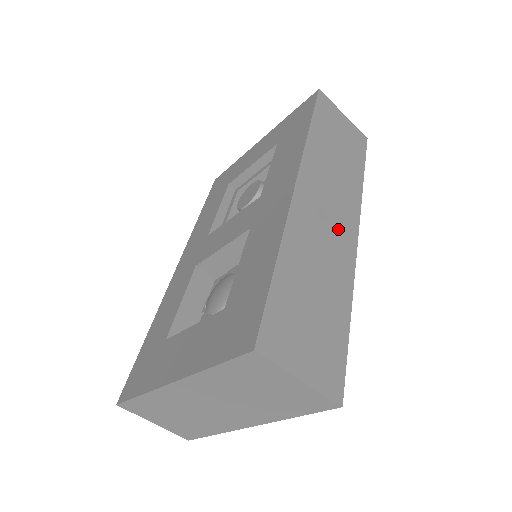
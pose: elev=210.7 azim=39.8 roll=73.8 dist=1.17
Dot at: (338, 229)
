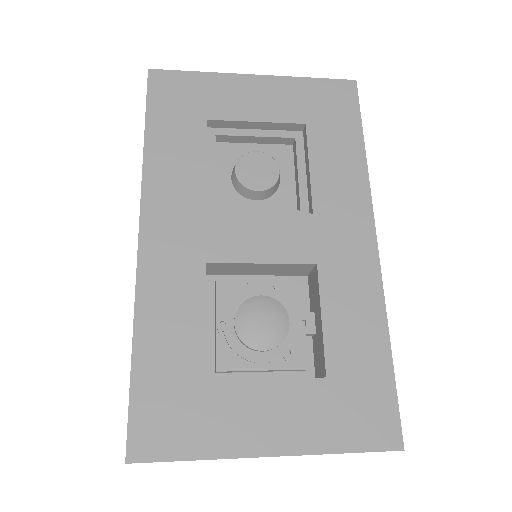
Dot at: occluded
